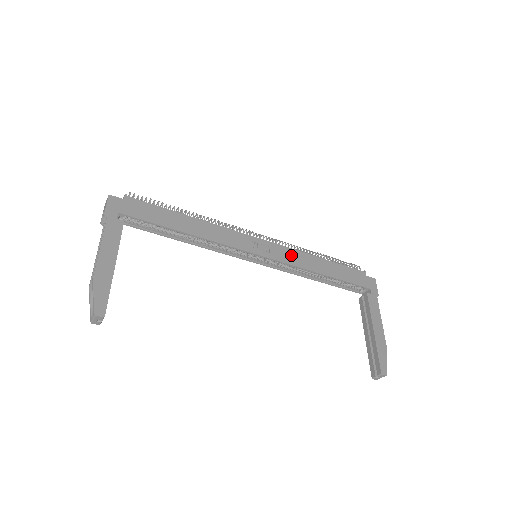
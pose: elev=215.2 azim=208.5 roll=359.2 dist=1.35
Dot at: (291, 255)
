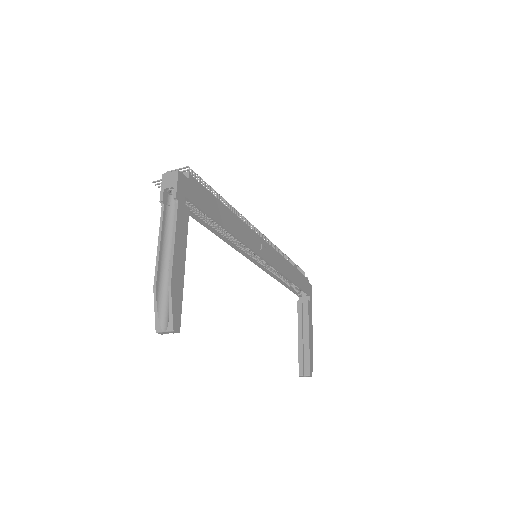
Dot at: (278, 260)
